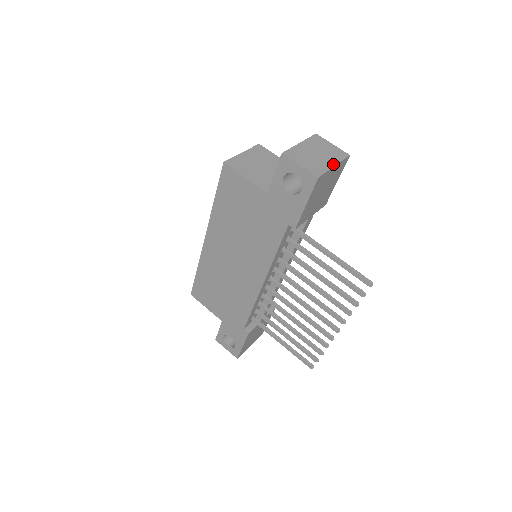
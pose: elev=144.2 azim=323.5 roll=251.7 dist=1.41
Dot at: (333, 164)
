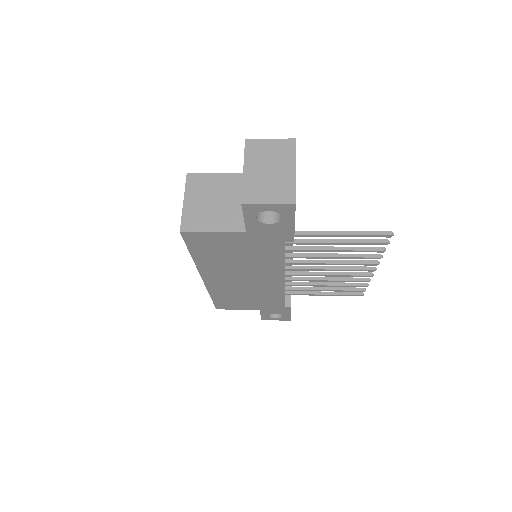
Dot at: (292, 169)
